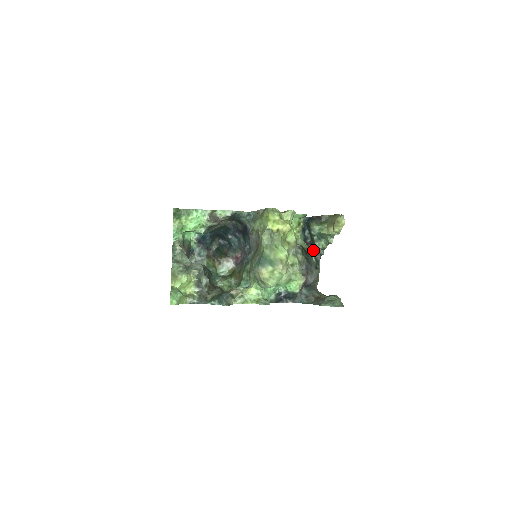
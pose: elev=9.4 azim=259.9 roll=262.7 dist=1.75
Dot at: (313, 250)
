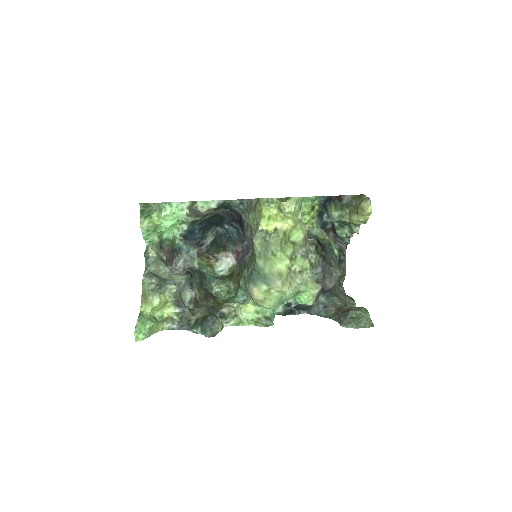
Dot at: (336, 237)
